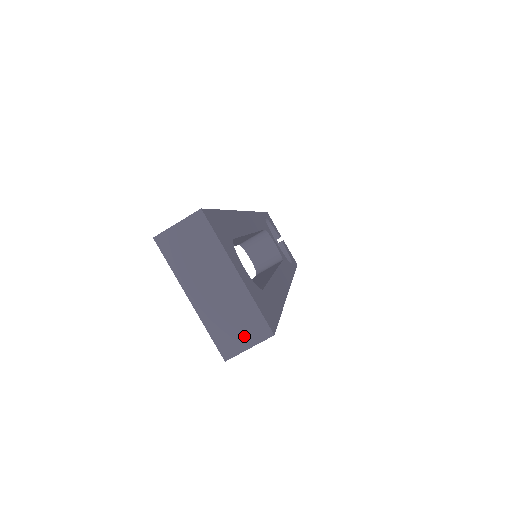
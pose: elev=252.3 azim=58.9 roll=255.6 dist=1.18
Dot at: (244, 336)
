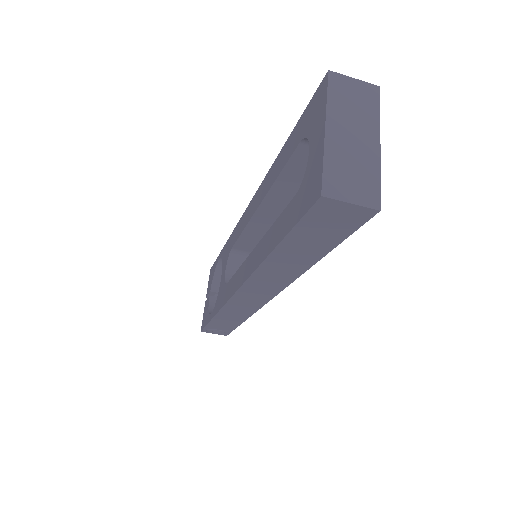
Dot at: (353, 191)
